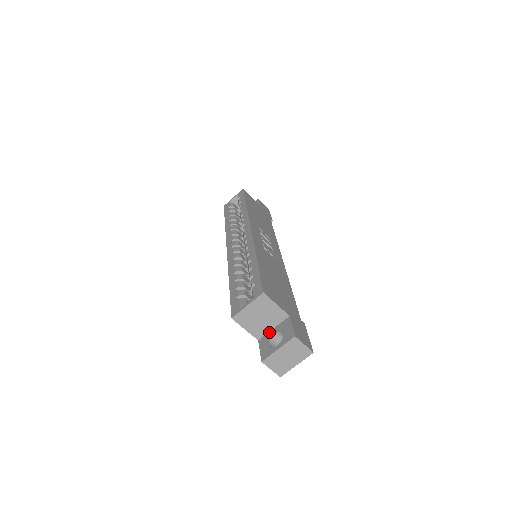
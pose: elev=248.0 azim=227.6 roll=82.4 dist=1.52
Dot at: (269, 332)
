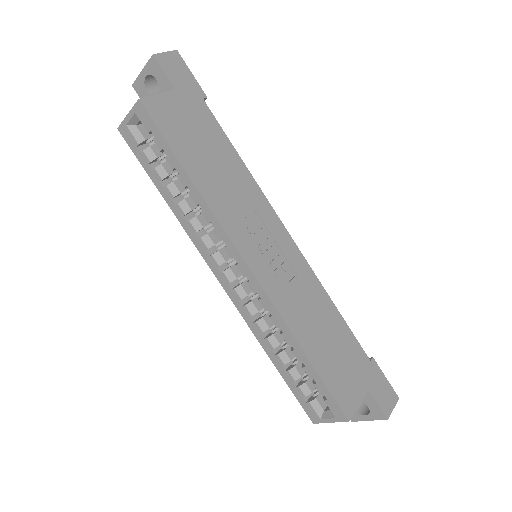
Dot at: occluded
